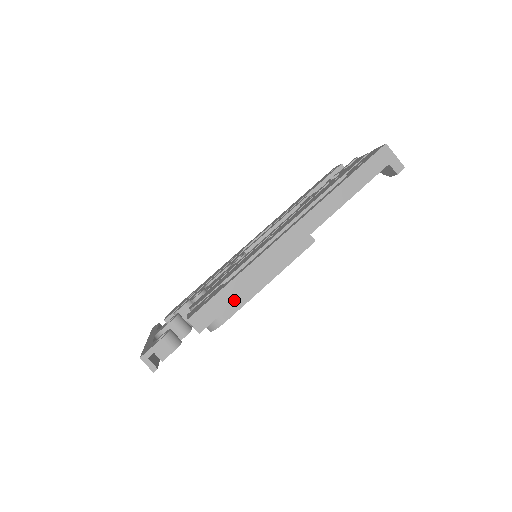
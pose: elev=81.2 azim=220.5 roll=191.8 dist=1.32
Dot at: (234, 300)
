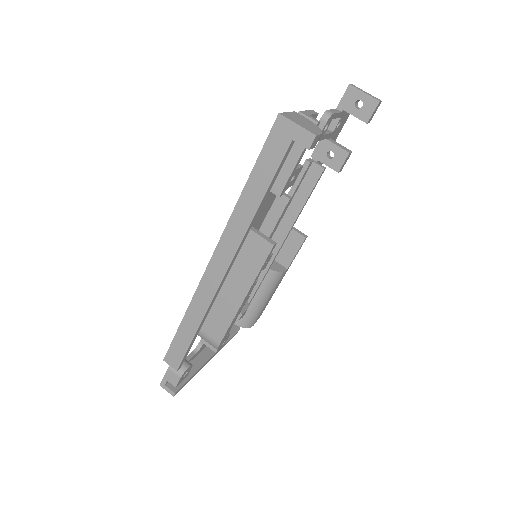
Dot at: (191, 338)
